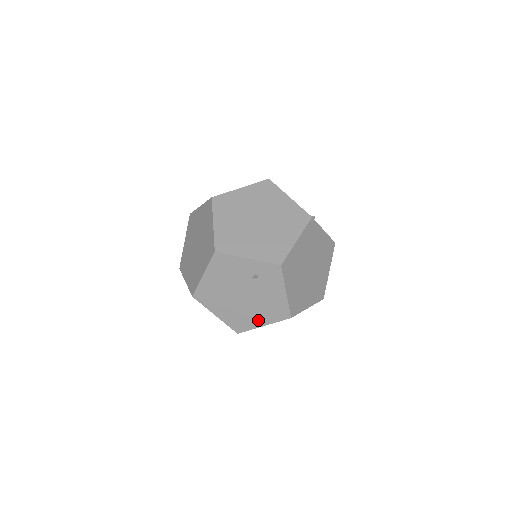
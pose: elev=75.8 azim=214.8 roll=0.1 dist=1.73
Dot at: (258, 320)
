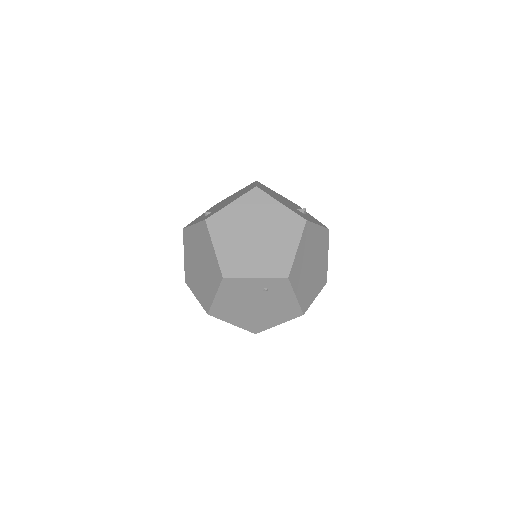
Dot at: (273, 321)
